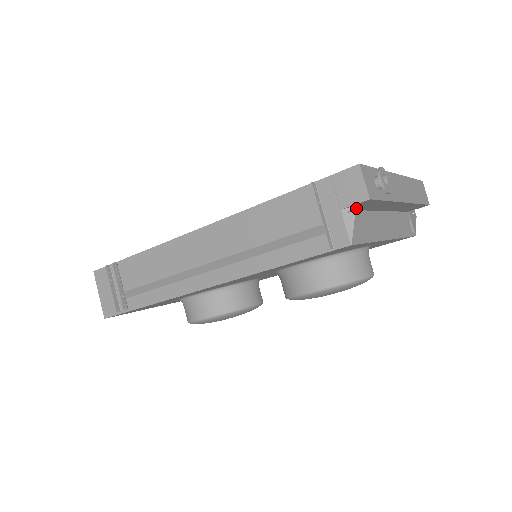
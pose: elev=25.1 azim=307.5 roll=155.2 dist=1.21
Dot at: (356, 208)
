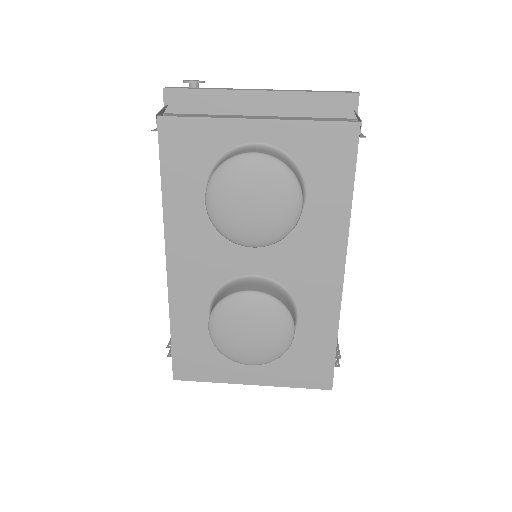
Dot at: (187, 110)
